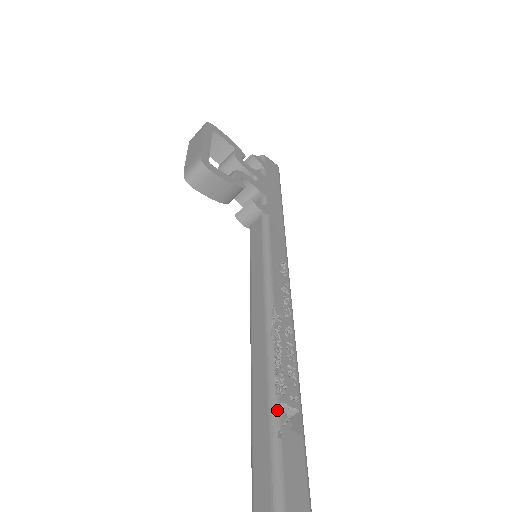
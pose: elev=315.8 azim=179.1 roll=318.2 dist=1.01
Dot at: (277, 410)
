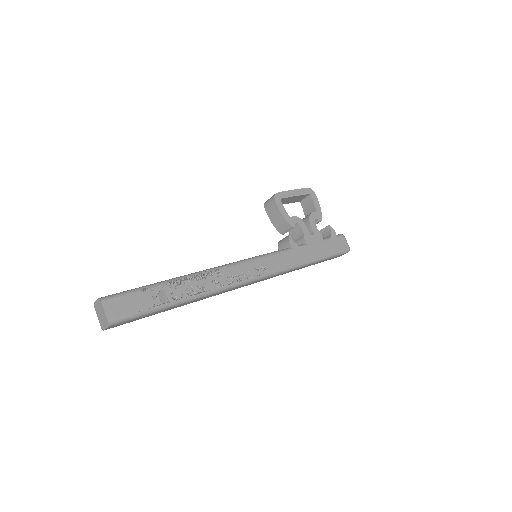
Dot at: (157, 285)
